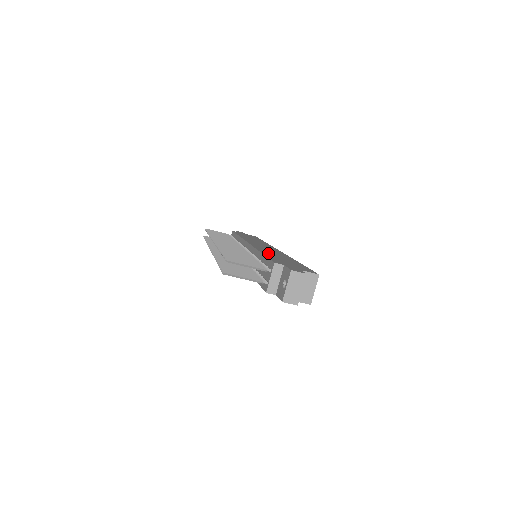
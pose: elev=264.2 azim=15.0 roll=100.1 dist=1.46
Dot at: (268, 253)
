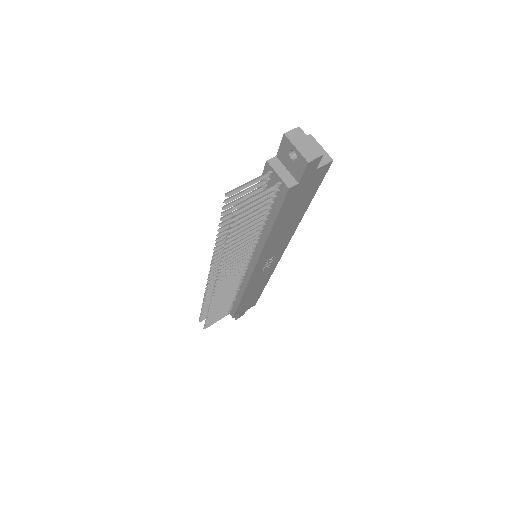
Dot at: occluded
